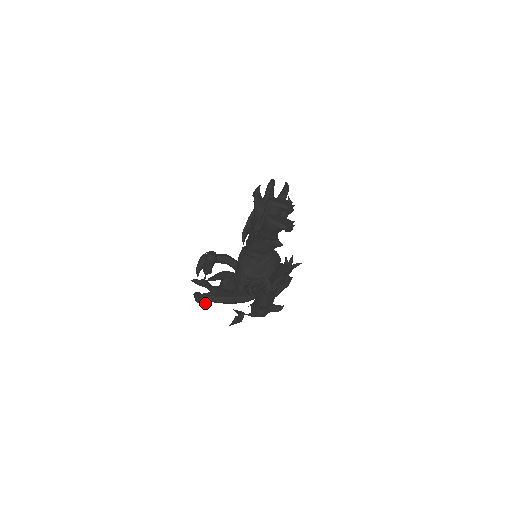
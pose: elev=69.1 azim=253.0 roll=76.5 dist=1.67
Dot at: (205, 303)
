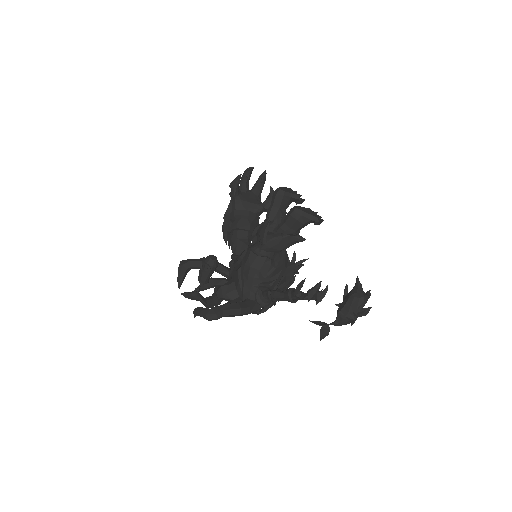
Dot at: (217, 319)
